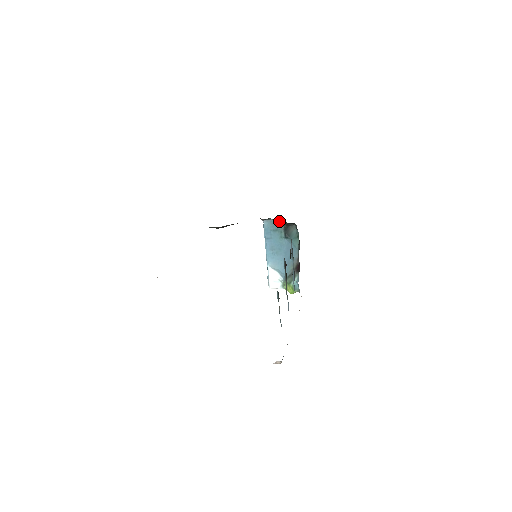
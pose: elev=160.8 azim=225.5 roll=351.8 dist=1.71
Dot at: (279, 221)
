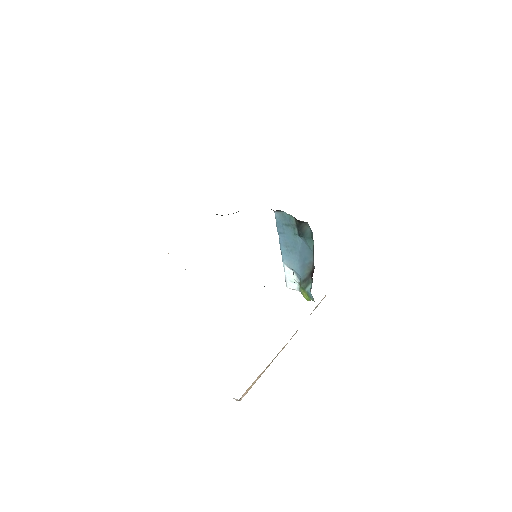
Dot at: (291, 215)
